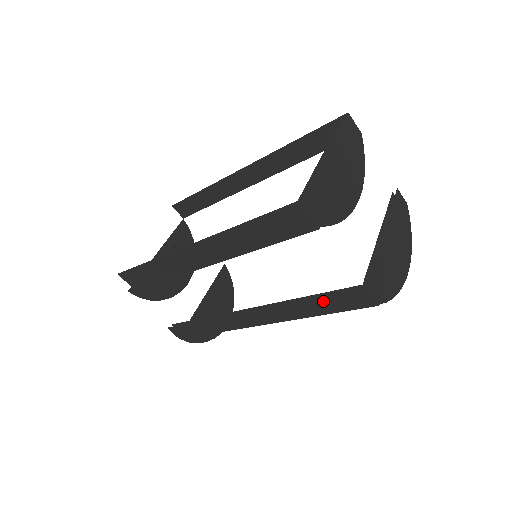
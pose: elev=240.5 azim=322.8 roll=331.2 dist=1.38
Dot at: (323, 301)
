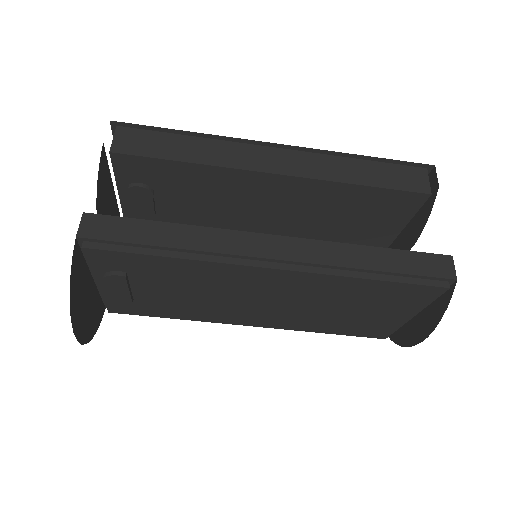
Dot at: (397, 255)
